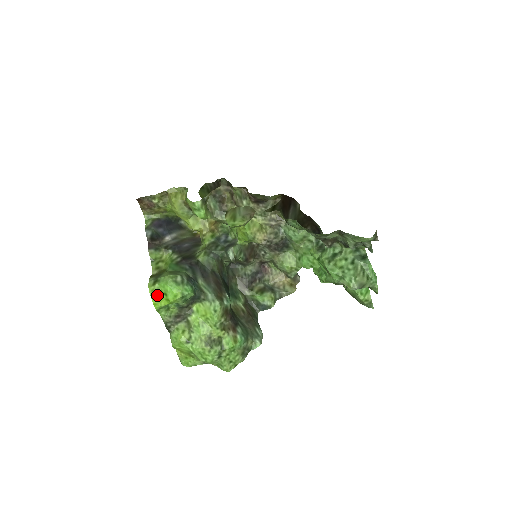
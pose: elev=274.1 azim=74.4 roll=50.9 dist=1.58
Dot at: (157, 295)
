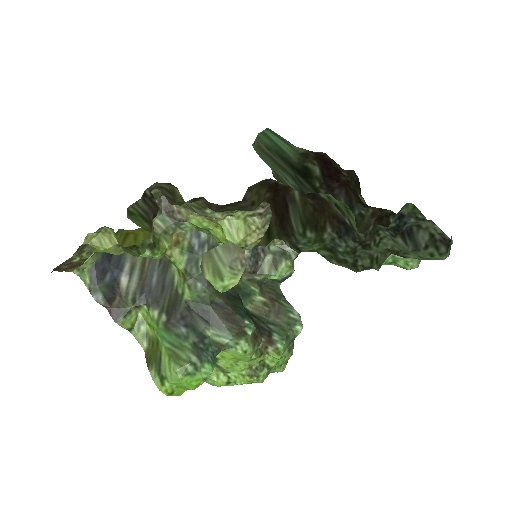
Dot at: (174, 392)
